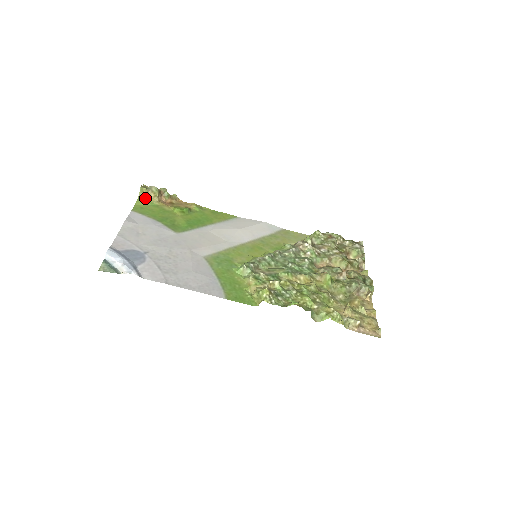
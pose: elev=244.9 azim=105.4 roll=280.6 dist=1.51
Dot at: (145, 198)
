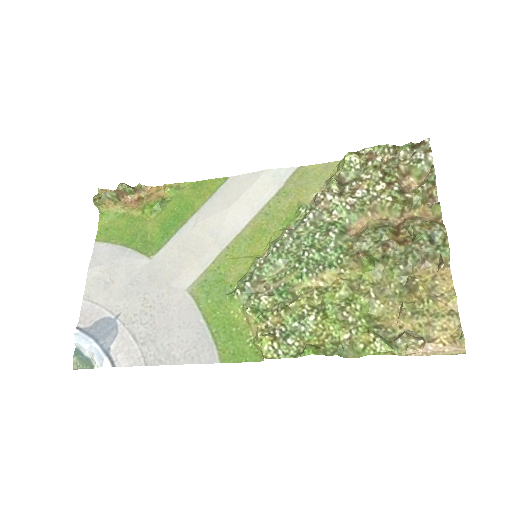
Dot at: (106, 210)
